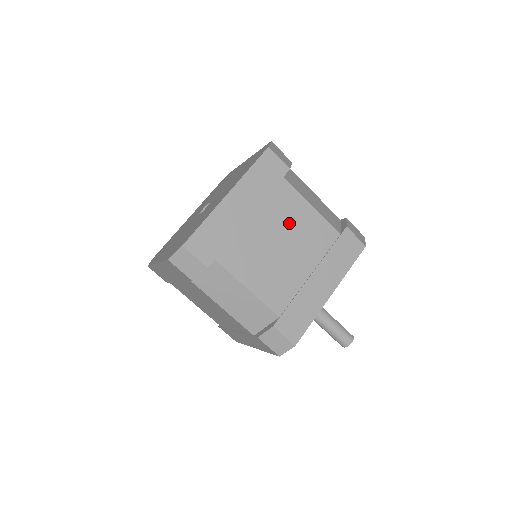
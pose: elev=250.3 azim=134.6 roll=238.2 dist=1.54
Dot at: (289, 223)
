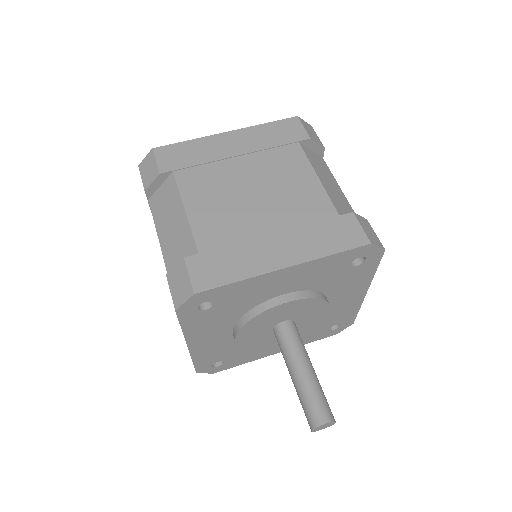
Dot at: occluded
